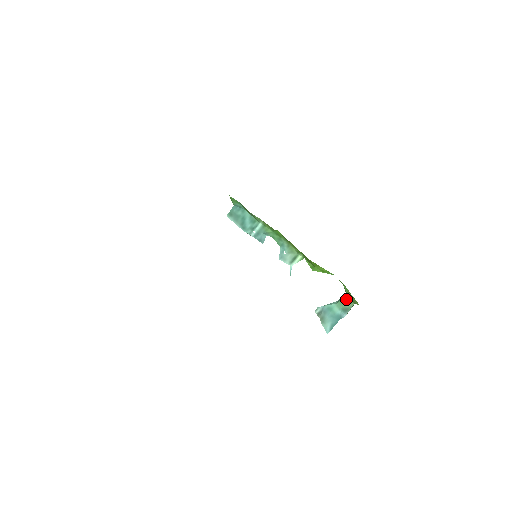
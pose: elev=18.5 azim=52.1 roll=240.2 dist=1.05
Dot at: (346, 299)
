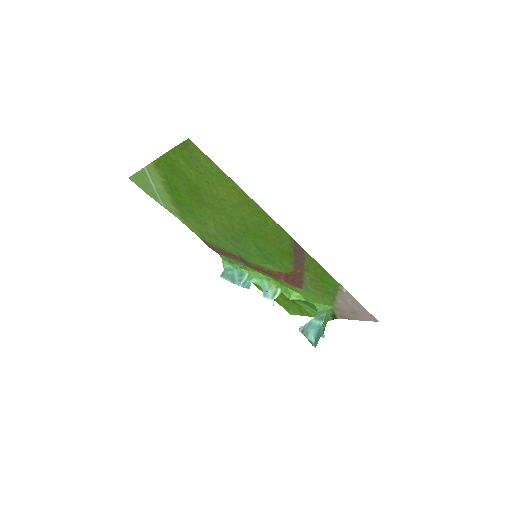
Dot at: (320, 312)
